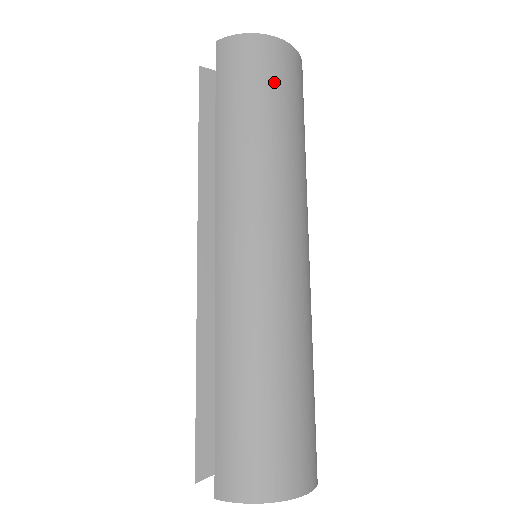
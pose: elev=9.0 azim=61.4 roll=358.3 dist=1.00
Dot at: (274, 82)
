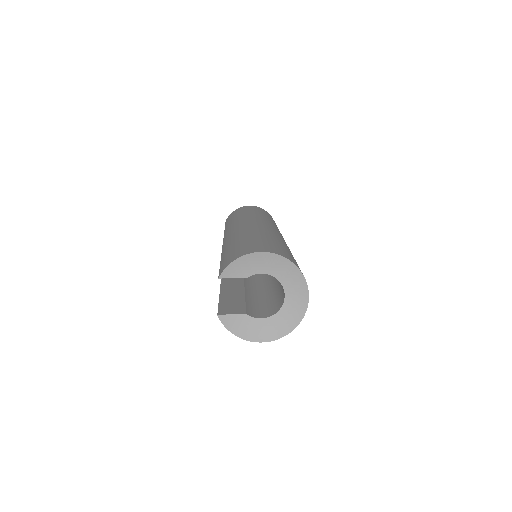
Dot at: (249, 209)
